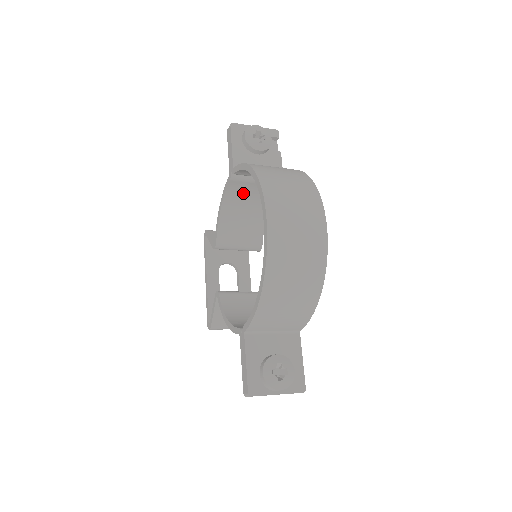
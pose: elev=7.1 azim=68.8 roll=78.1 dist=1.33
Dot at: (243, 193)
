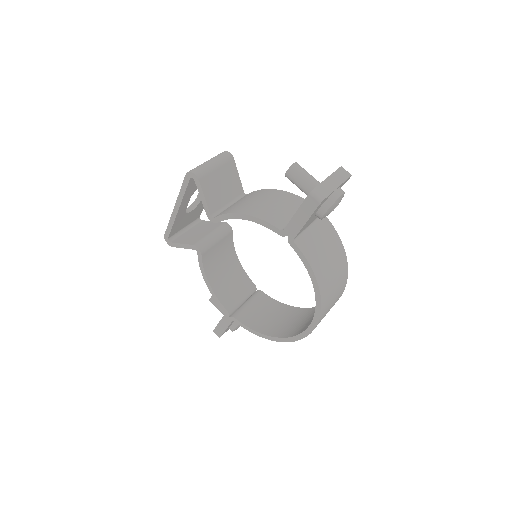
Dot at: occluded
